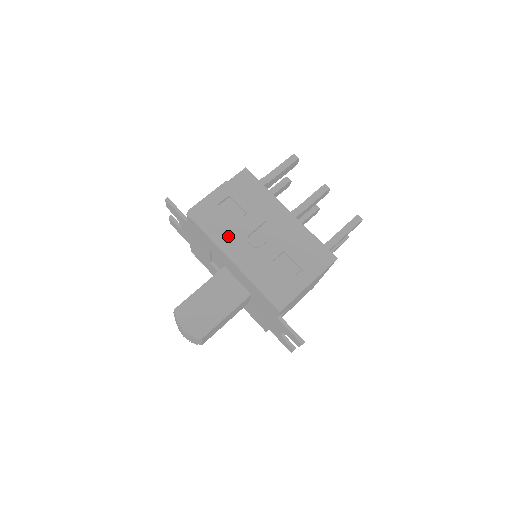
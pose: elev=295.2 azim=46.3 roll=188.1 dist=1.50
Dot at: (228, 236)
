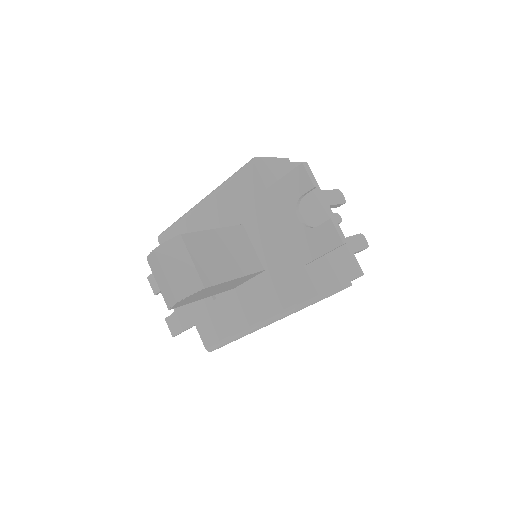
Dot at: occluded
